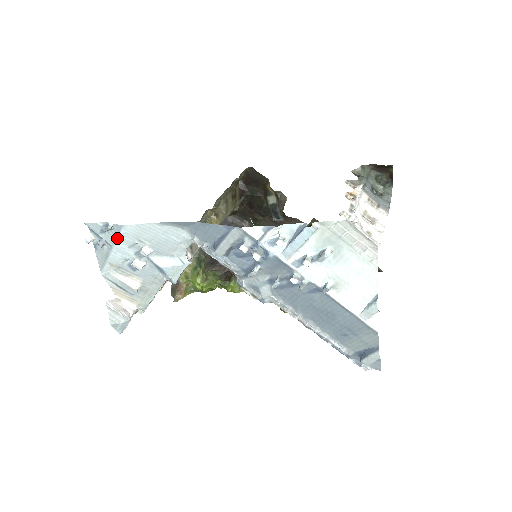
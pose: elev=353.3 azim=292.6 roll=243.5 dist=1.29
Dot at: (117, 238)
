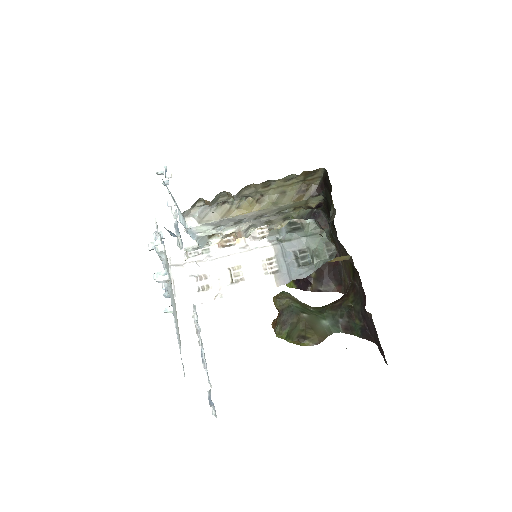
Dot at: occluded
